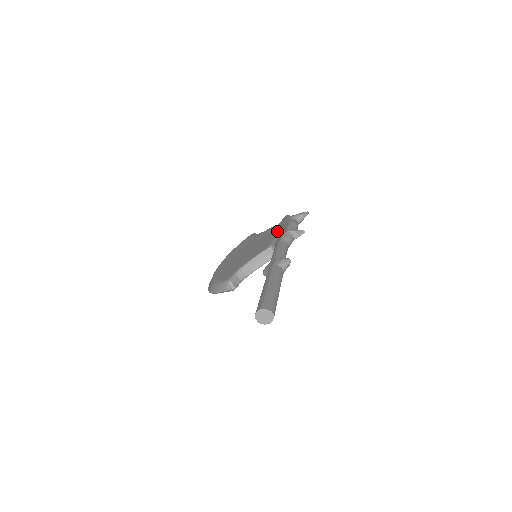
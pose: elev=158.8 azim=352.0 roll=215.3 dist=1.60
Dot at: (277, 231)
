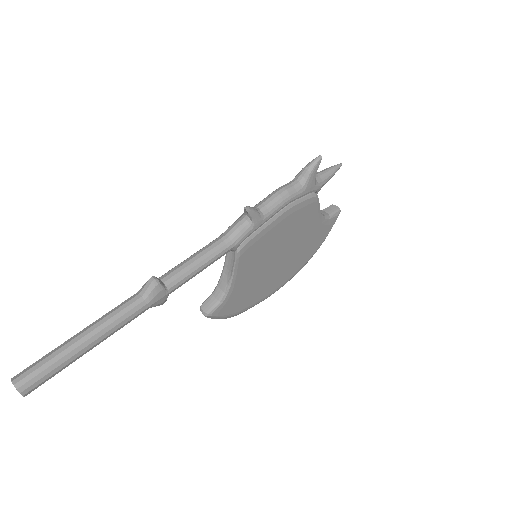
Dot at: occluded
